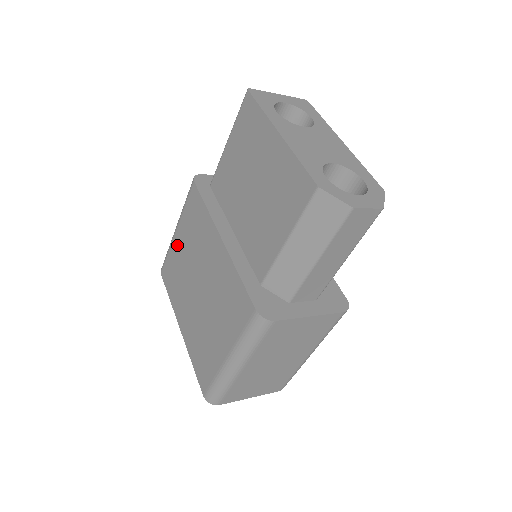
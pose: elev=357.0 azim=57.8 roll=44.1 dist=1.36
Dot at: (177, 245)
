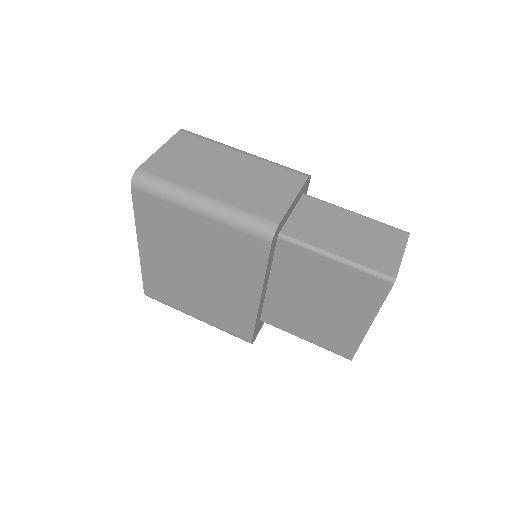
Dot at: (191, 222)
